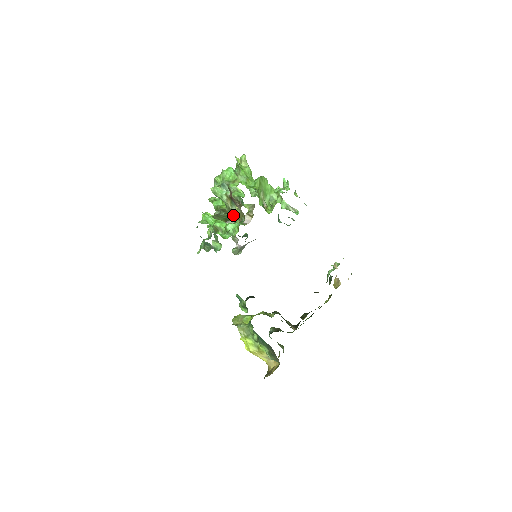
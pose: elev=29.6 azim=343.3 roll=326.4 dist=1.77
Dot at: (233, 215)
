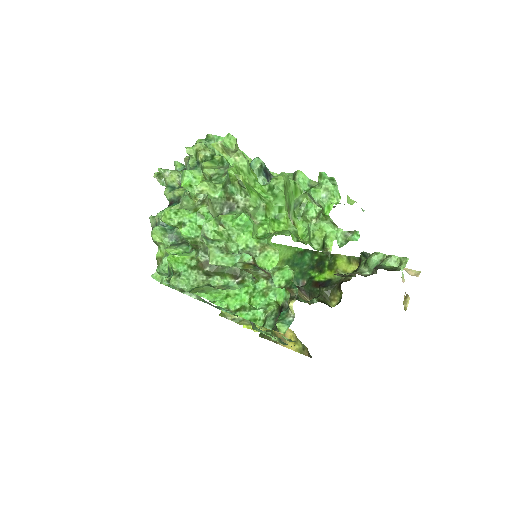
Dot at: (253, 274)
